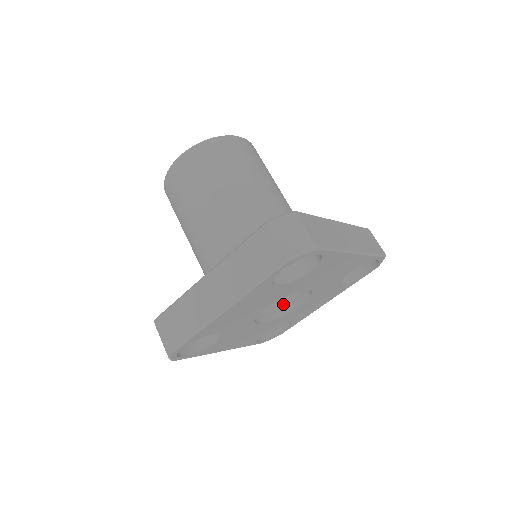
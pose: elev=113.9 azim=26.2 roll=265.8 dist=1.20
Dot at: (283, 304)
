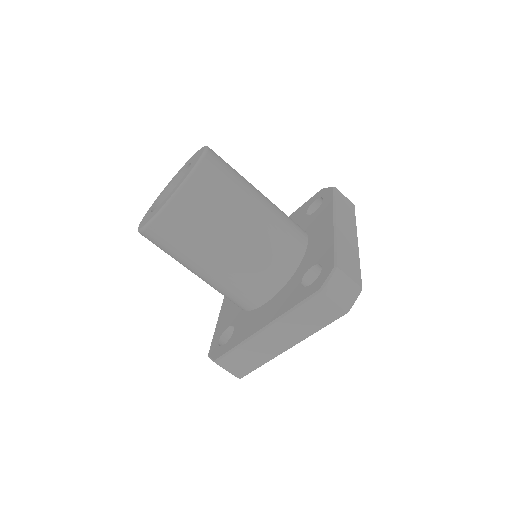
Dot at: occluded
